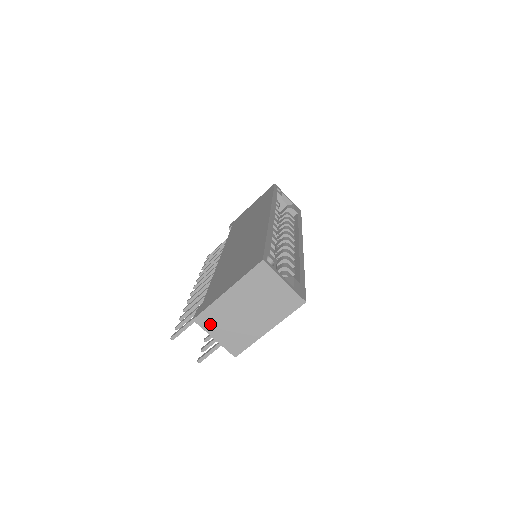
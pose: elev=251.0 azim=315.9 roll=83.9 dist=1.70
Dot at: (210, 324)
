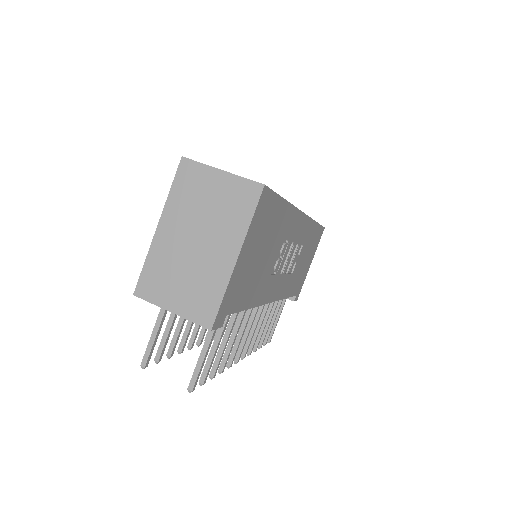
Dot at: (157, 290)
